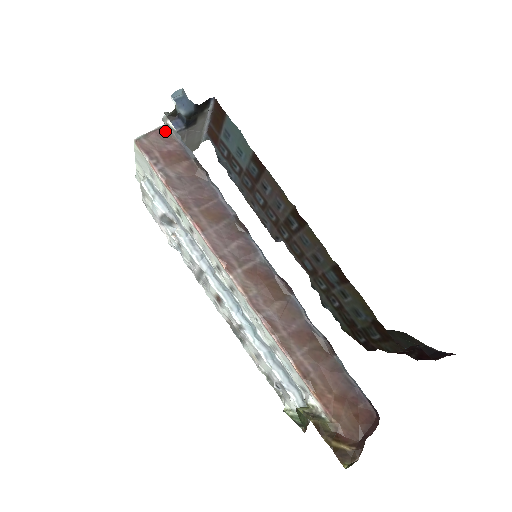
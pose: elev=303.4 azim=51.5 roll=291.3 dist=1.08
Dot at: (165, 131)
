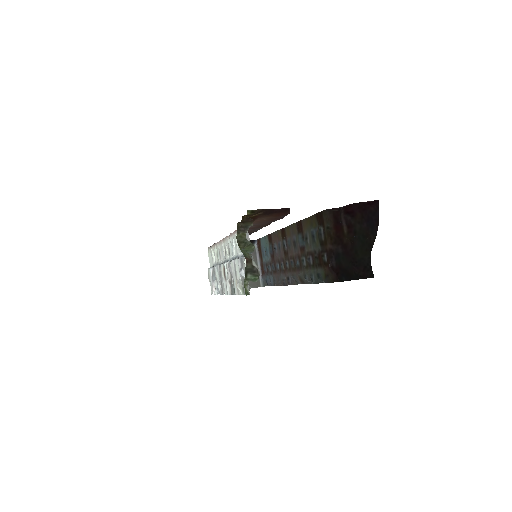
Dot at: occluded
